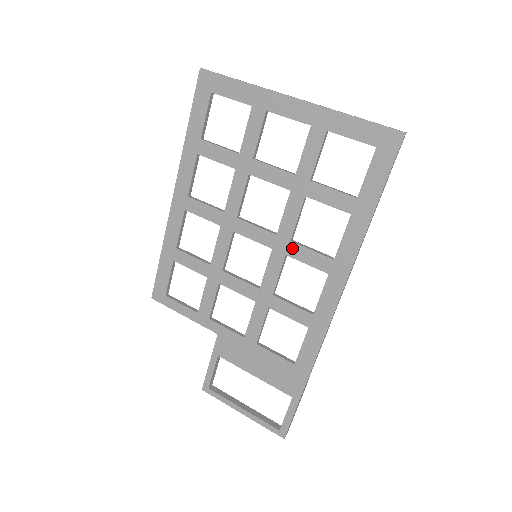
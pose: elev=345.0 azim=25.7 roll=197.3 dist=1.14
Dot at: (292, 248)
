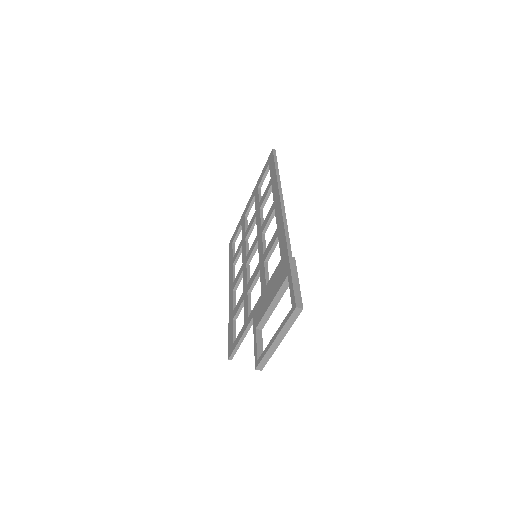
Dot at: (262, 227)
